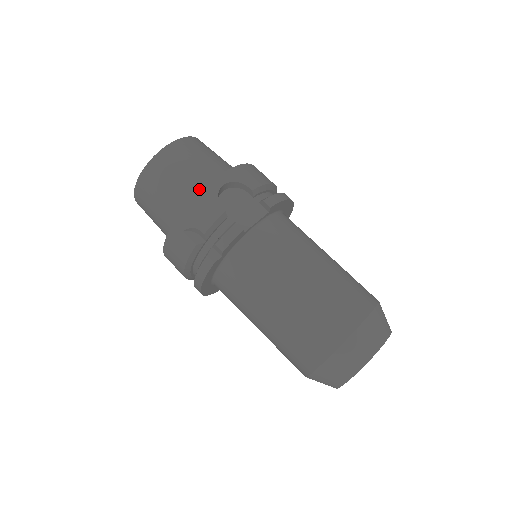
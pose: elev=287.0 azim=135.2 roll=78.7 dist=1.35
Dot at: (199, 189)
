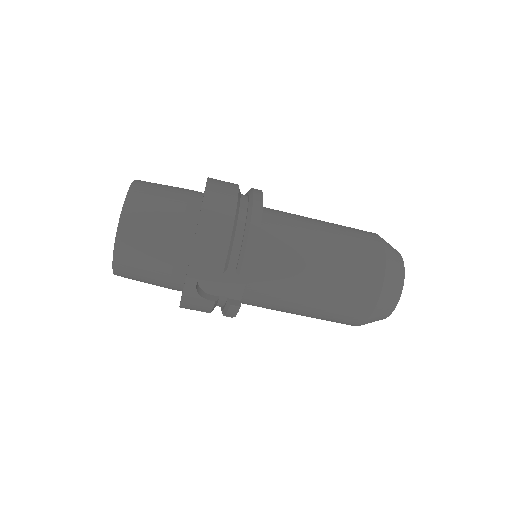
Dot at: (176, 279)
